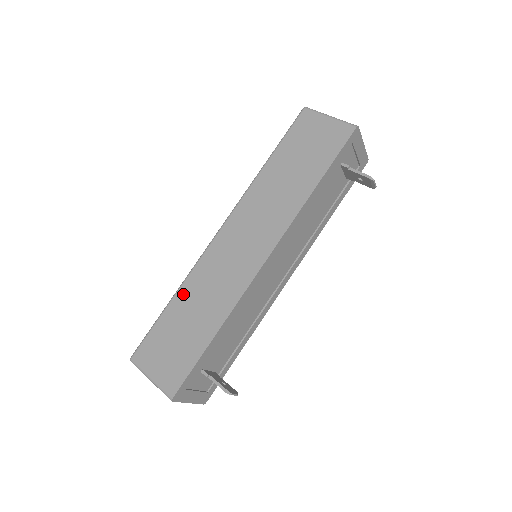
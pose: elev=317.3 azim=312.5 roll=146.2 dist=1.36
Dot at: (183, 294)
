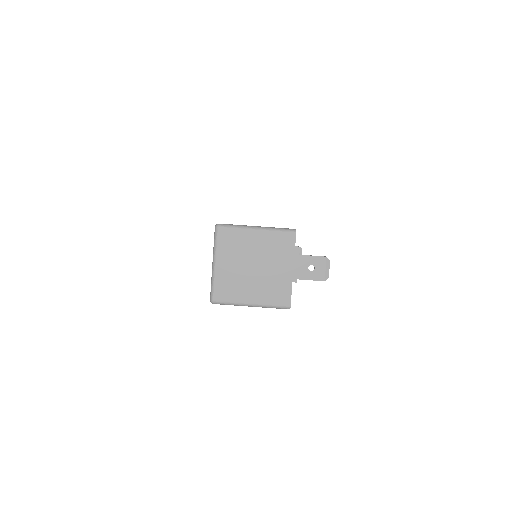
Dot at: occluded
